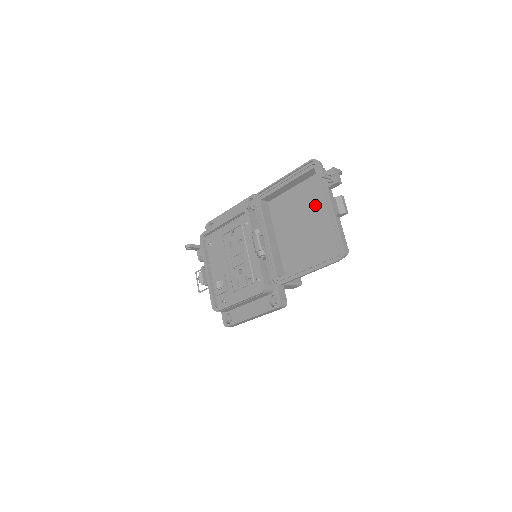
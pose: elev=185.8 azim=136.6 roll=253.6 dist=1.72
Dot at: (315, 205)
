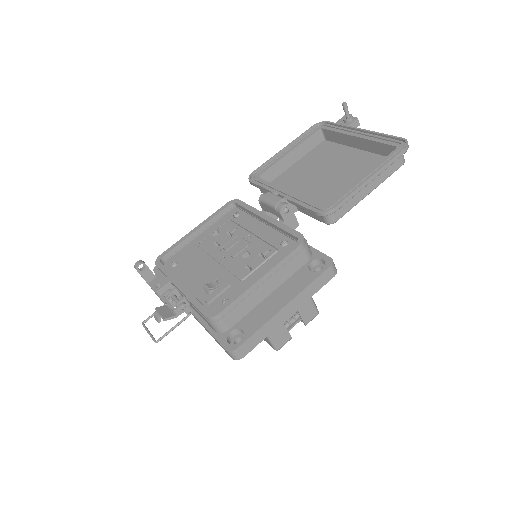
Dot at: (333, 158)
